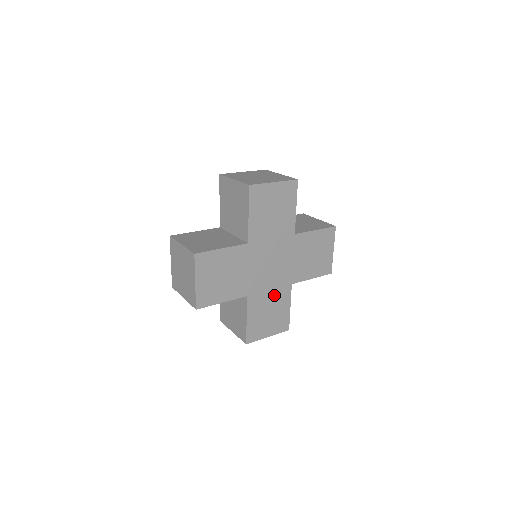
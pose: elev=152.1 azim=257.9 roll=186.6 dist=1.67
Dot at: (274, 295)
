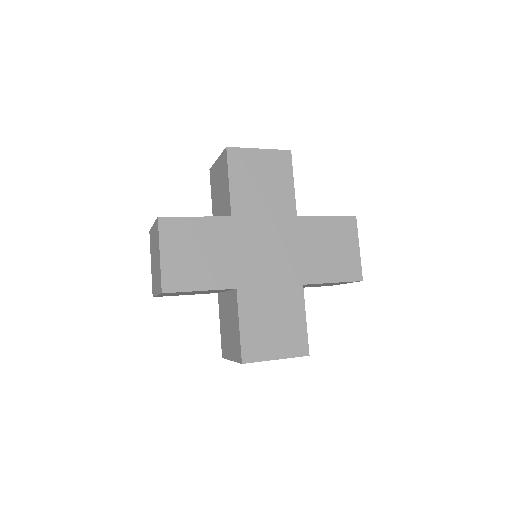
Dot at: (278, 296)
